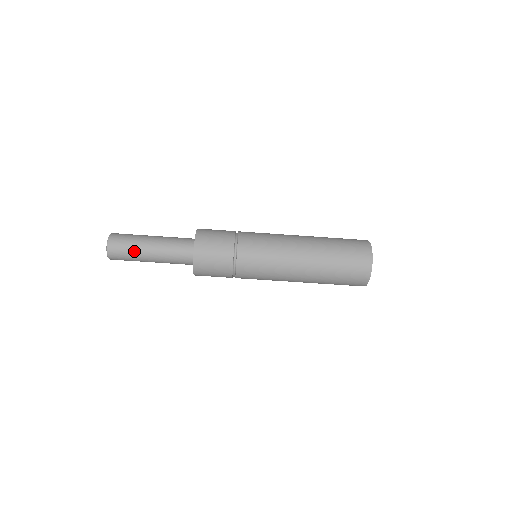
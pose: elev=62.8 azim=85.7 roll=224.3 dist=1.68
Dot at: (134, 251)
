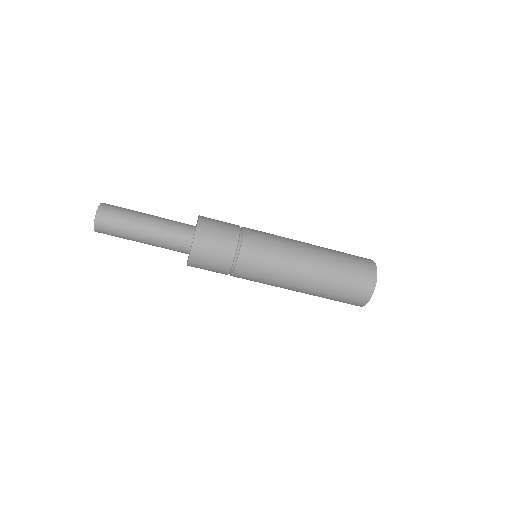
Dot at: (127, 223)
